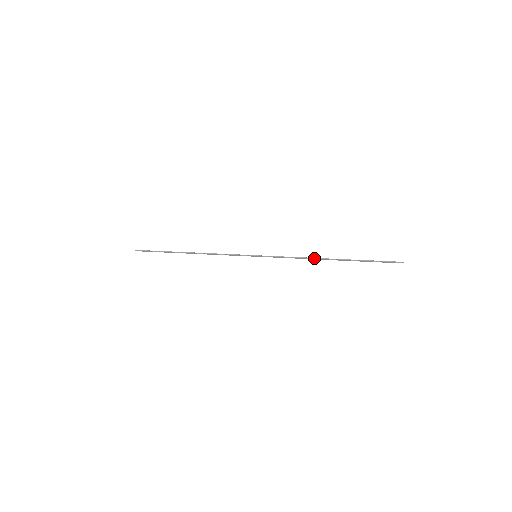
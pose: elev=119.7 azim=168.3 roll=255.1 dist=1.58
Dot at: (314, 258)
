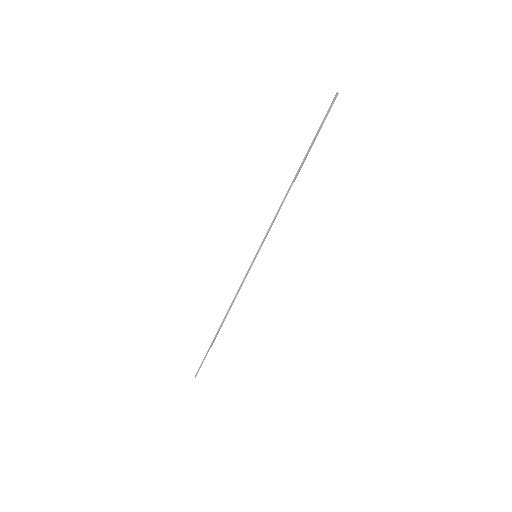
Dot at: (286, 193)
